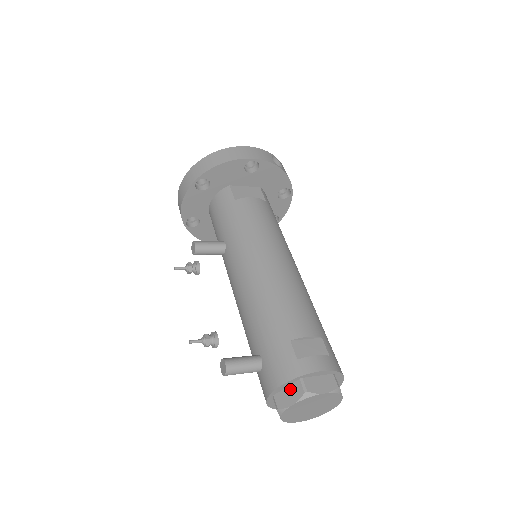
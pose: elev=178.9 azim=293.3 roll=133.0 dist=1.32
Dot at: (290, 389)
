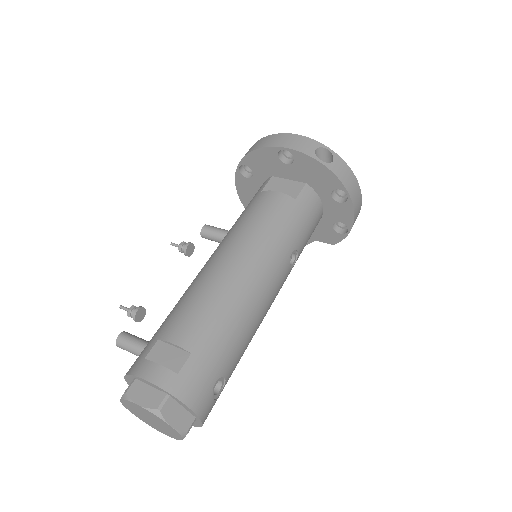
Dot at: occluded
